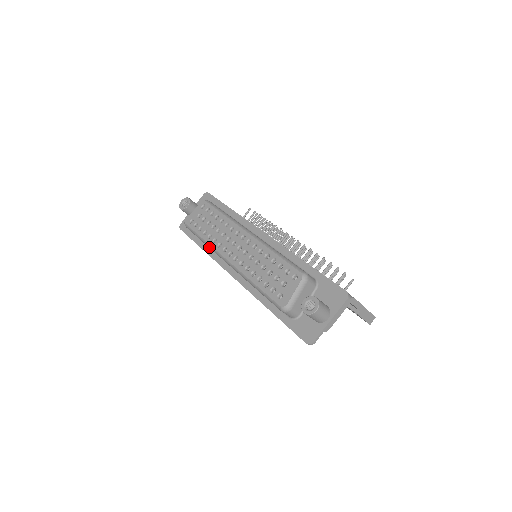
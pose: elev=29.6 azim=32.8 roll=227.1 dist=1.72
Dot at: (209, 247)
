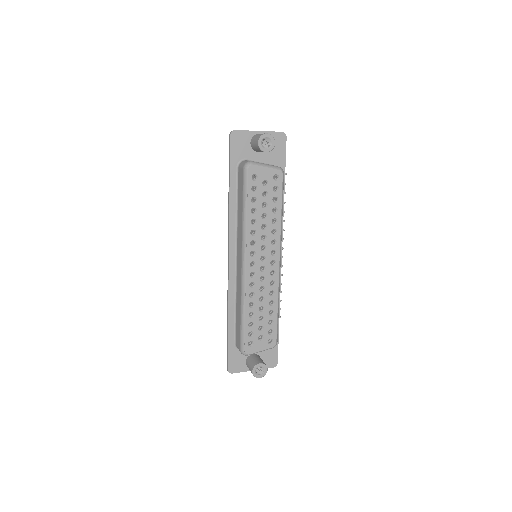
Dot at: (243, 228)
